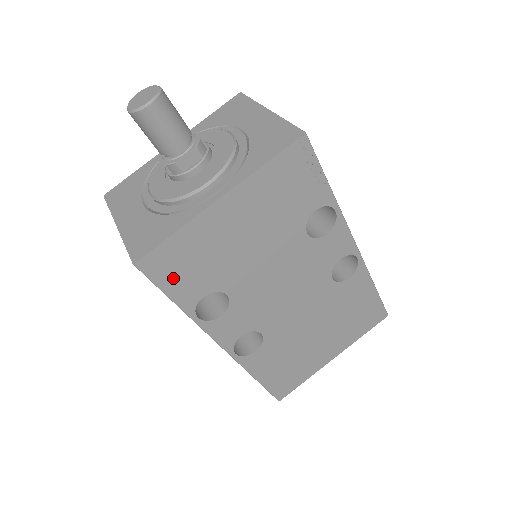
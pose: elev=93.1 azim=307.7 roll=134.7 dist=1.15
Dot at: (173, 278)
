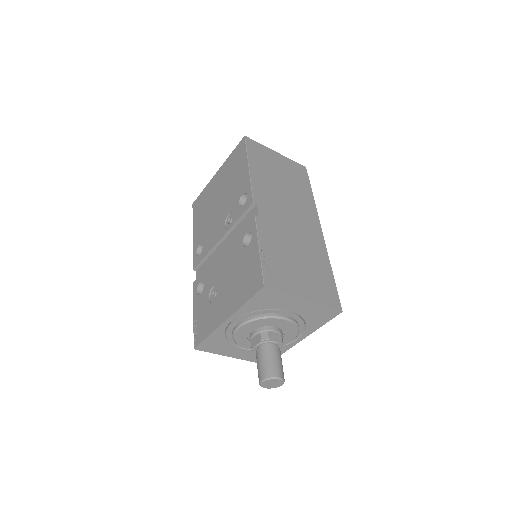
Dot at: occluded
